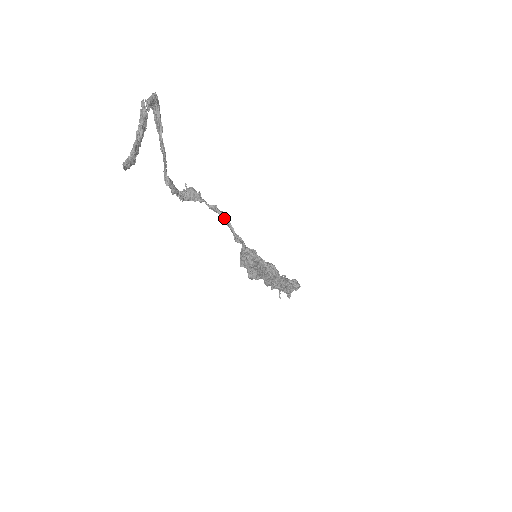
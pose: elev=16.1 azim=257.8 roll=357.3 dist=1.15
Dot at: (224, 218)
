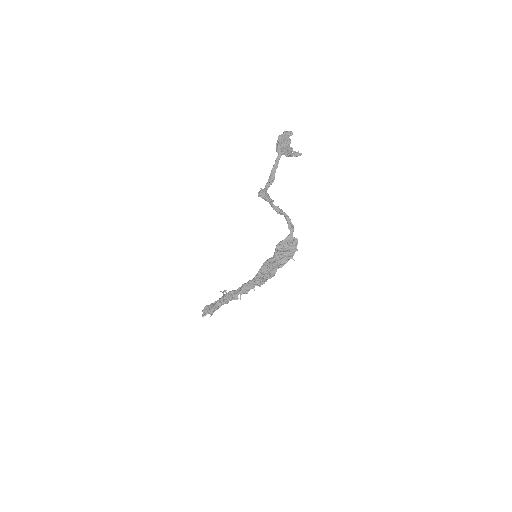
Dot at: (286, 214)
